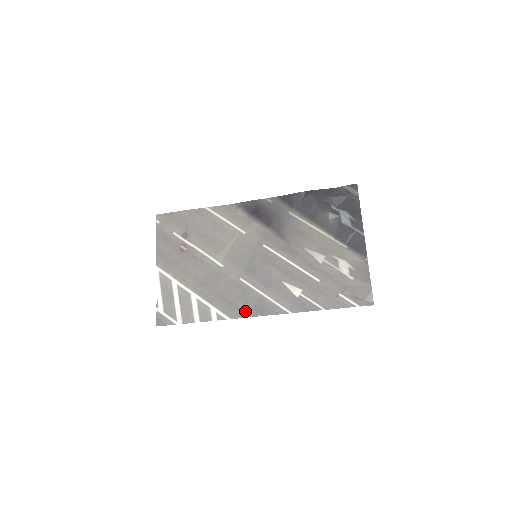
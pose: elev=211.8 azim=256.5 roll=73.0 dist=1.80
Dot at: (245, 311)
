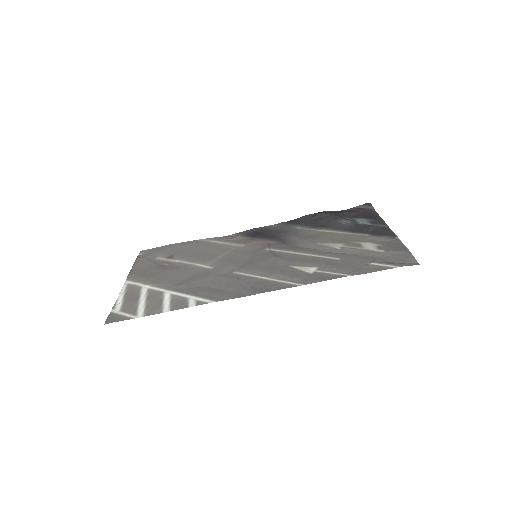
Dot at: (238, 293)
